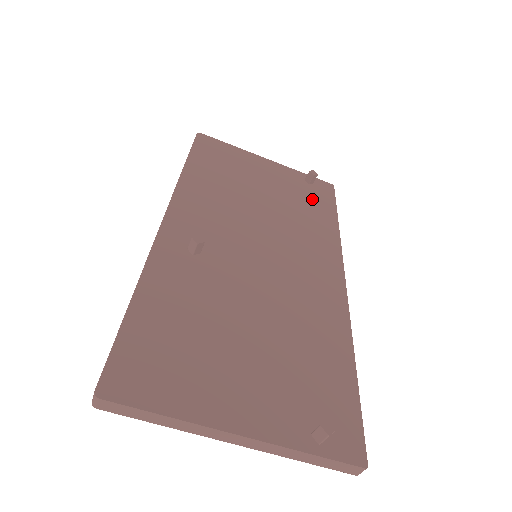
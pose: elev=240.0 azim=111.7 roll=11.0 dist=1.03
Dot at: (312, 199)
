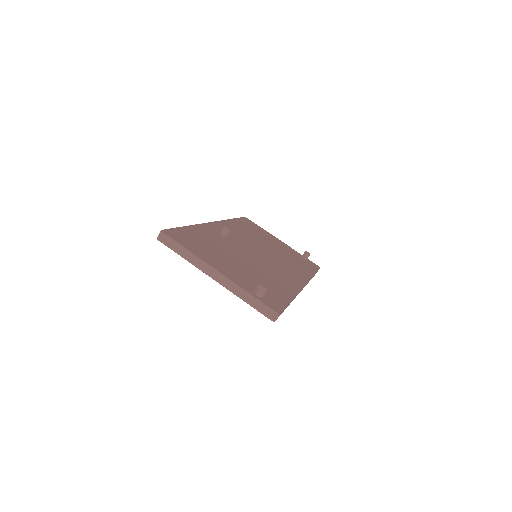
Dot at: (302, 262)
